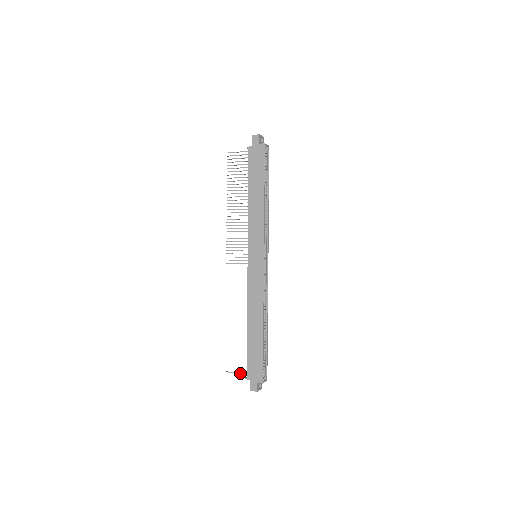
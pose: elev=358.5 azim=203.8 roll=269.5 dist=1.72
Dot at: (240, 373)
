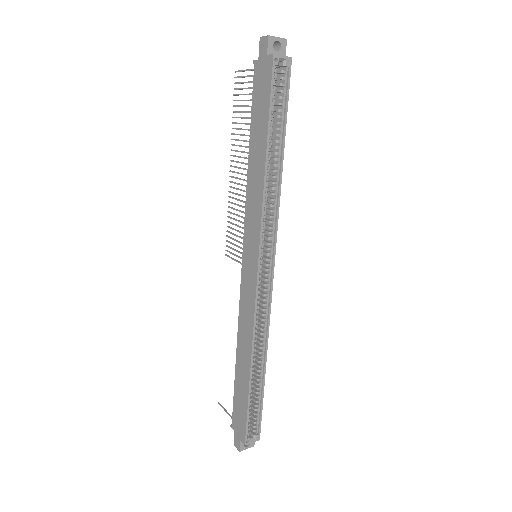
Dot at: (229, 414)
